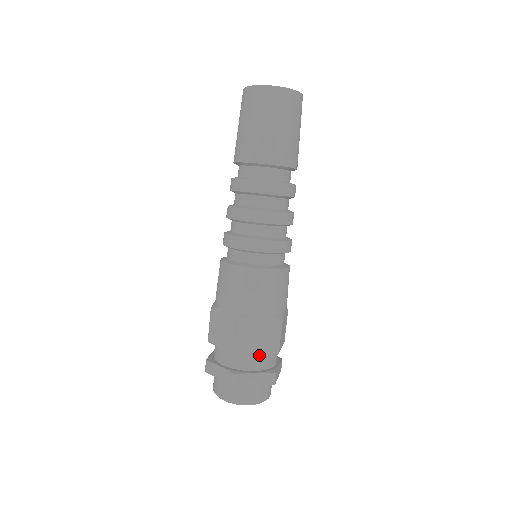
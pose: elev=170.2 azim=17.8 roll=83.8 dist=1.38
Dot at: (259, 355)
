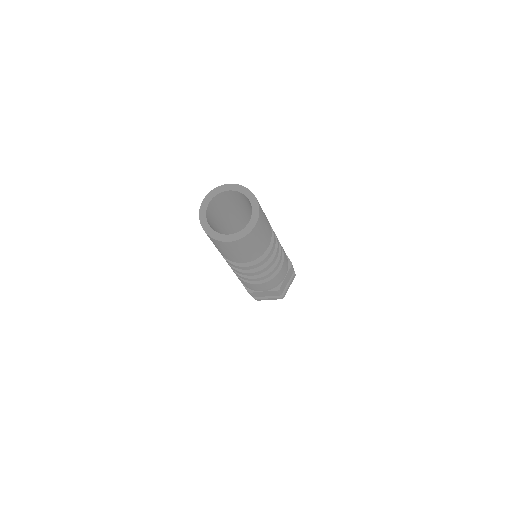
Dot at: occluded
